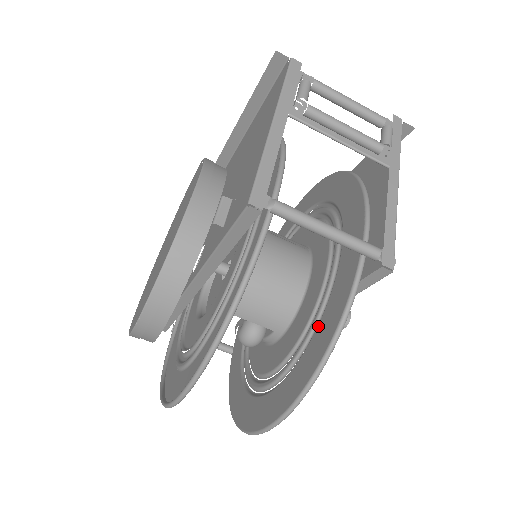
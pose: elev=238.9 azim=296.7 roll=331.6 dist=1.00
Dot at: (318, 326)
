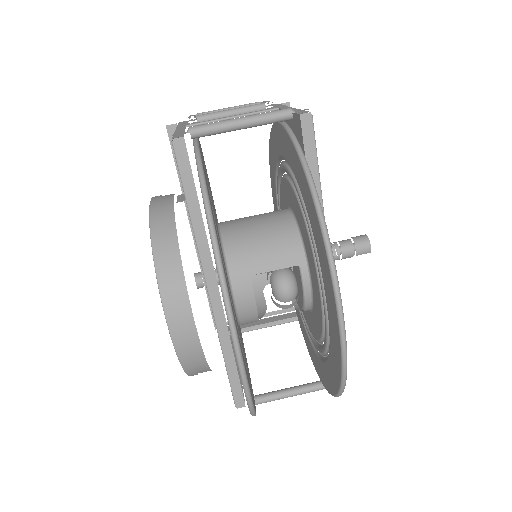
Dot at: occluded
